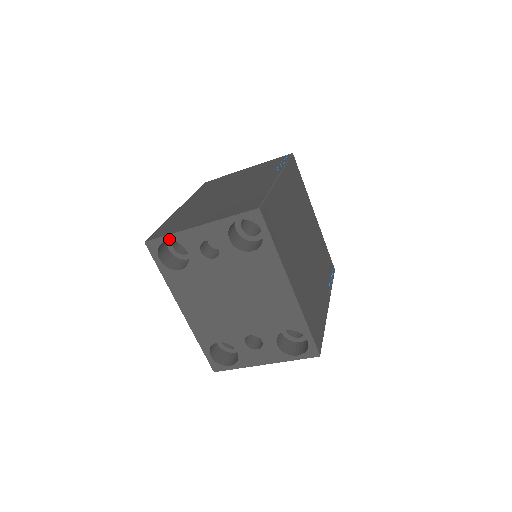
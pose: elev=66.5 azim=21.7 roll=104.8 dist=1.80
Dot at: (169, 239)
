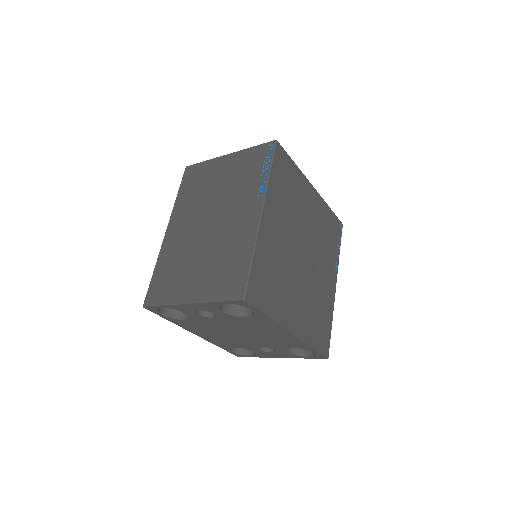
Dot at: (164, 307)
